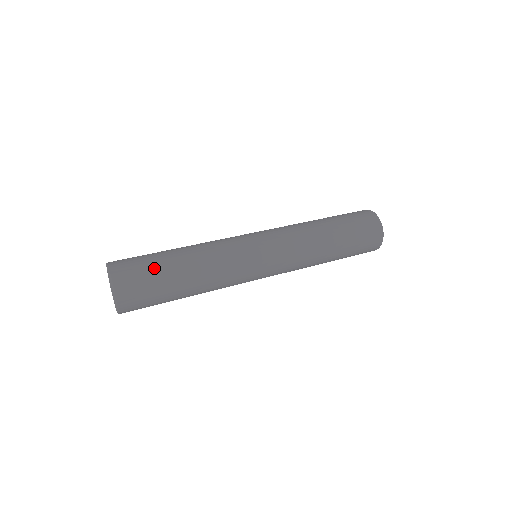
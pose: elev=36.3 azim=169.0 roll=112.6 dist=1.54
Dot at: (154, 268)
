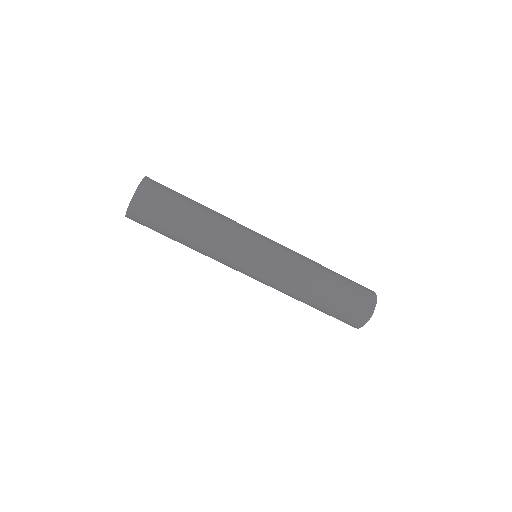
Dot at: occluded
